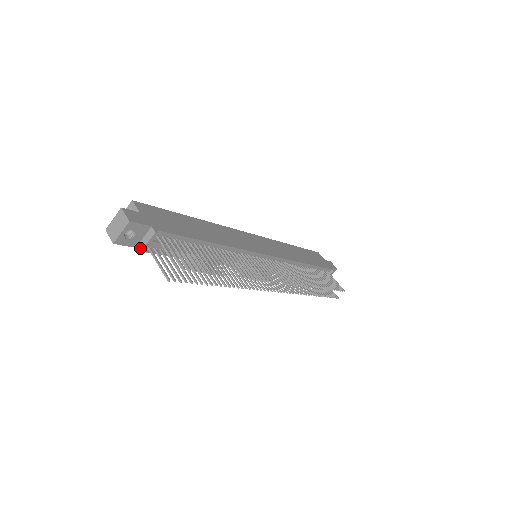
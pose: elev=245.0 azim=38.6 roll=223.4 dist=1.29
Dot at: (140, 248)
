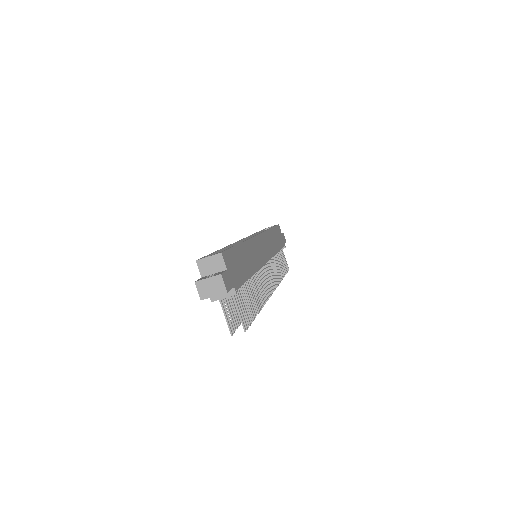
Dot at: (214, 298)
